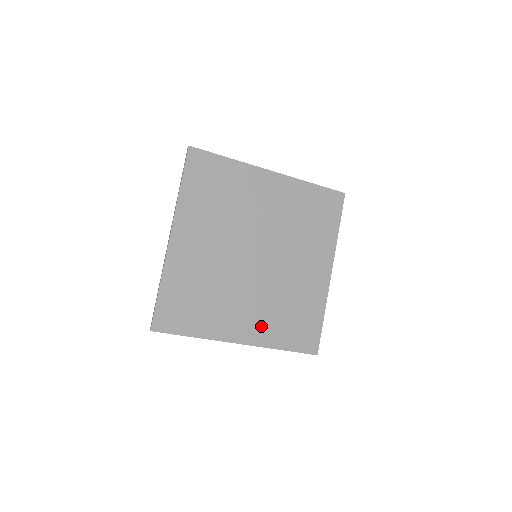
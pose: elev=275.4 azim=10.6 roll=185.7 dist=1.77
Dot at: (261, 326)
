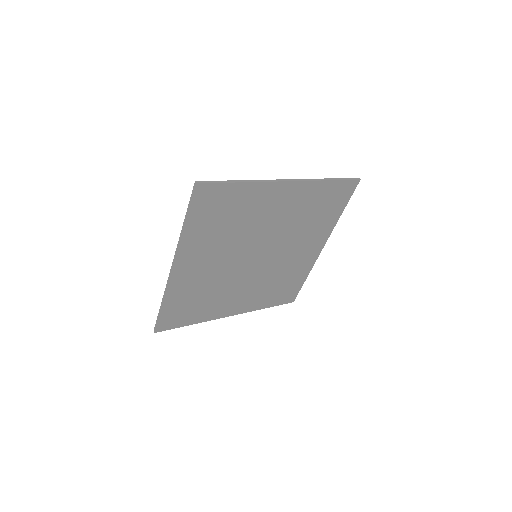
Dot at: (251, 300)
